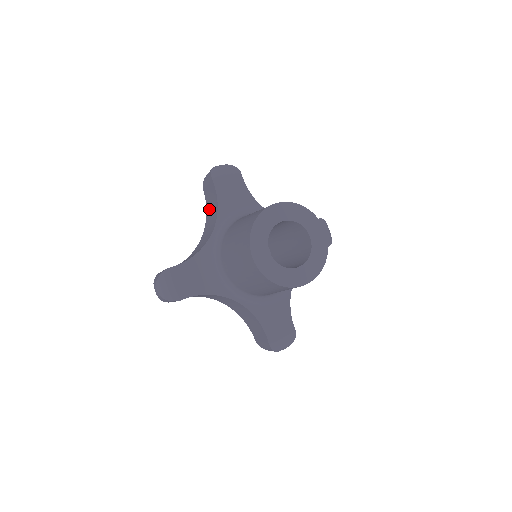
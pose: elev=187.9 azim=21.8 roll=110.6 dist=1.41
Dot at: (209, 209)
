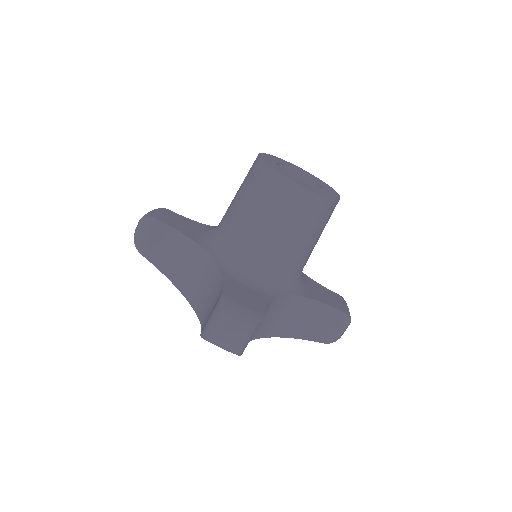
Dot at: occluded
